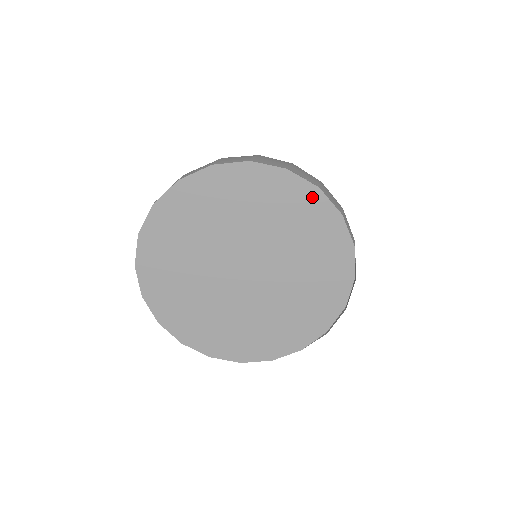
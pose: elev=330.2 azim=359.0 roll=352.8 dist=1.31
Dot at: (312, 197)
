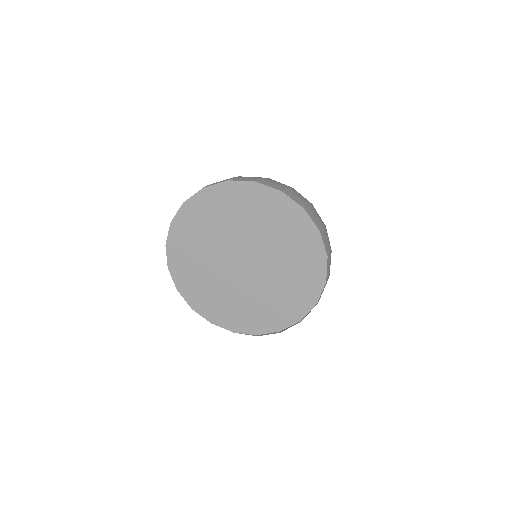
Dot at: (319, 258)
